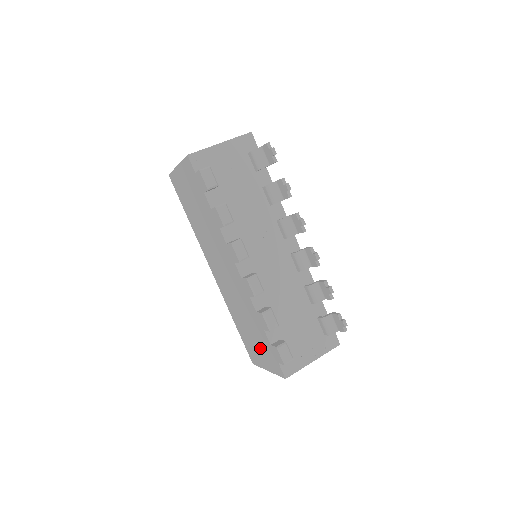
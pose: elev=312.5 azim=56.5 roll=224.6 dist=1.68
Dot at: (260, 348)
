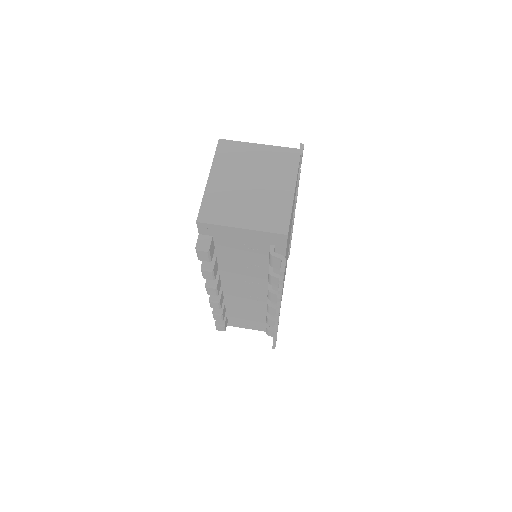
Dot at: occluded
